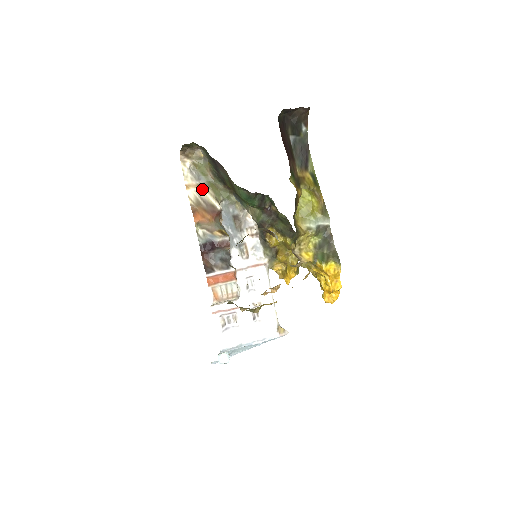
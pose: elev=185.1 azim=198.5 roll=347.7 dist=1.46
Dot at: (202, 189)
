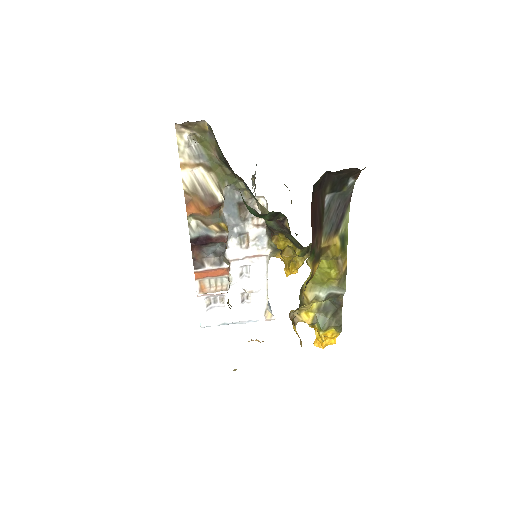
Dot at: (202, 170)
